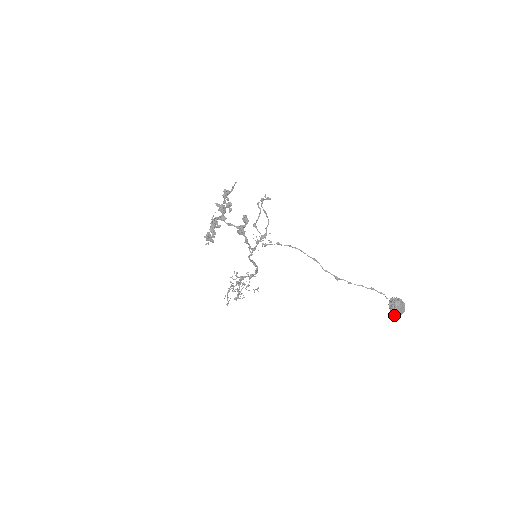
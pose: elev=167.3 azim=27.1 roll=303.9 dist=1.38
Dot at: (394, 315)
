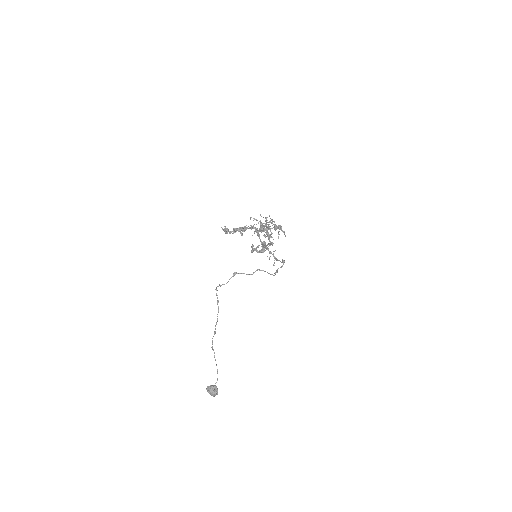
Dot at: (207, 389)
